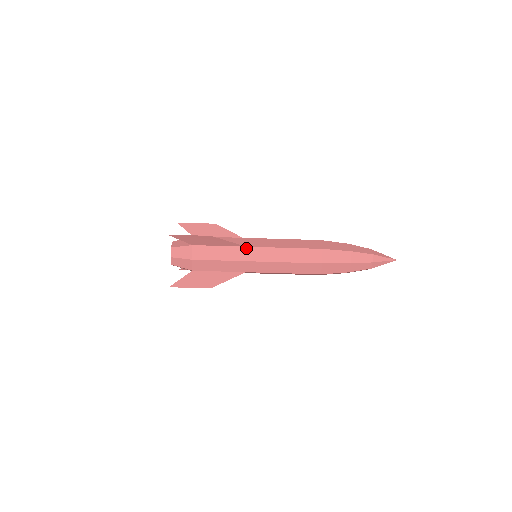
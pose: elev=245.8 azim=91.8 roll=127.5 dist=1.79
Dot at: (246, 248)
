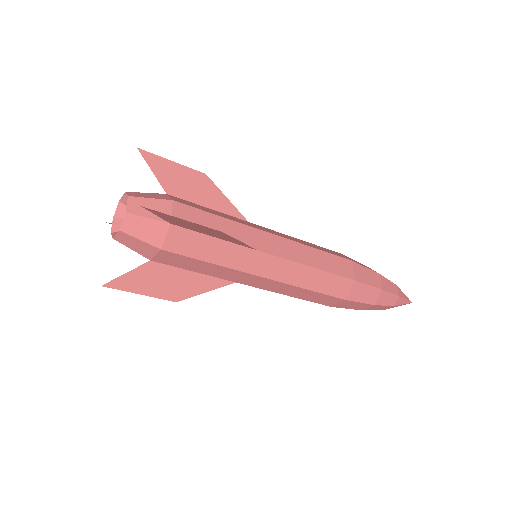
Dot at: (257, 253)
